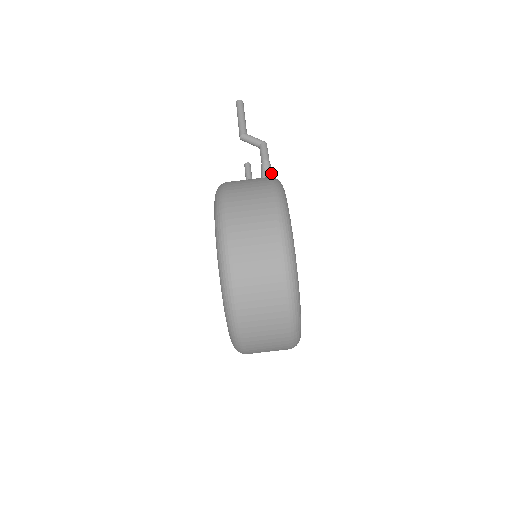
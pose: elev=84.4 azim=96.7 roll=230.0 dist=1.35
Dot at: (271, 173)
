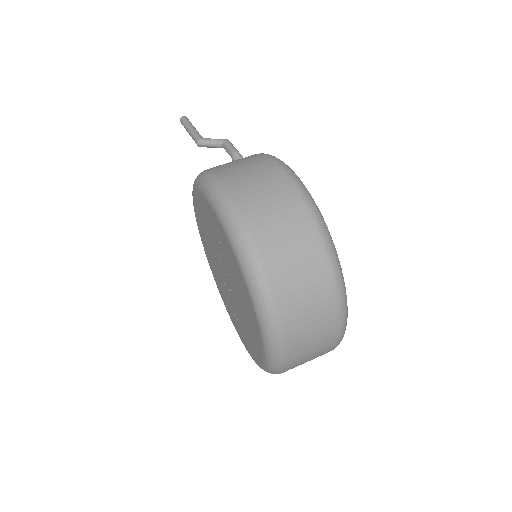
Dot at: occluded
